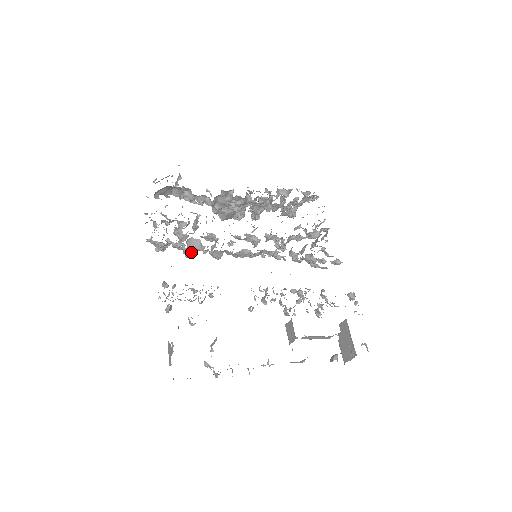
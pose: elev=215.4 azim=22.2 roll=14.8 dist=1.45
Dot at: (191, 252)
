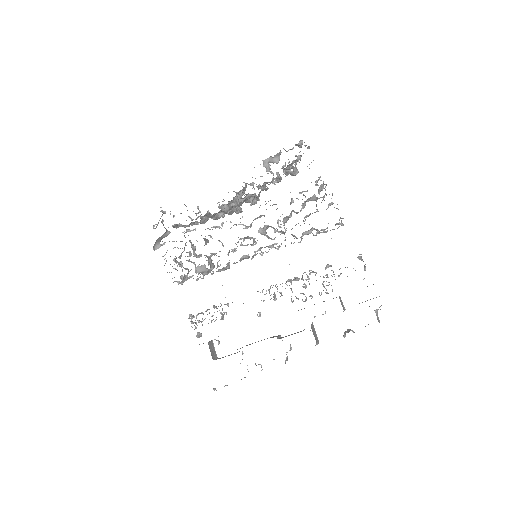
Dot at: (202, 278)
